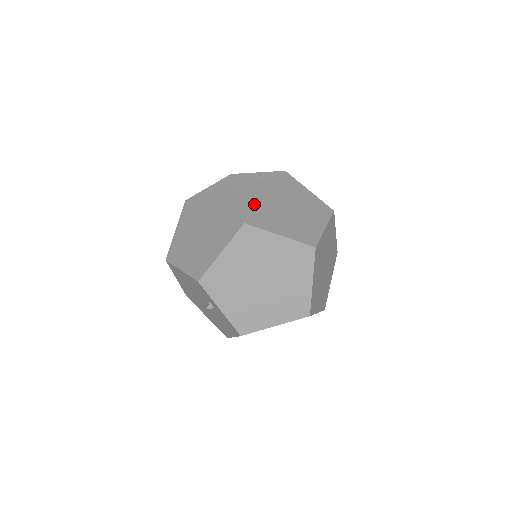
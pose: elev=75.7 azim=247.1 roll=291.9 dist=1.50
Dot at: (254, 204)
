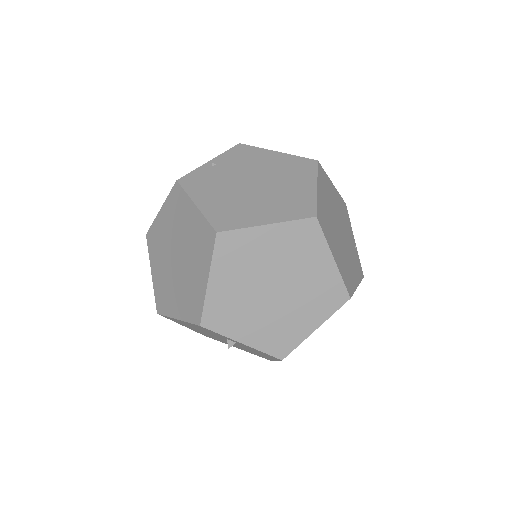
Dot at: (219, 202)
